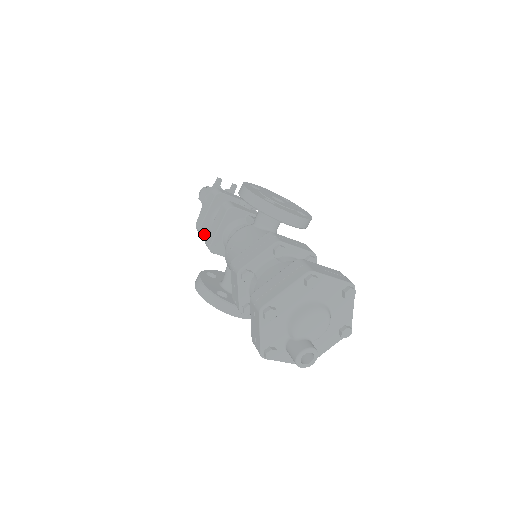
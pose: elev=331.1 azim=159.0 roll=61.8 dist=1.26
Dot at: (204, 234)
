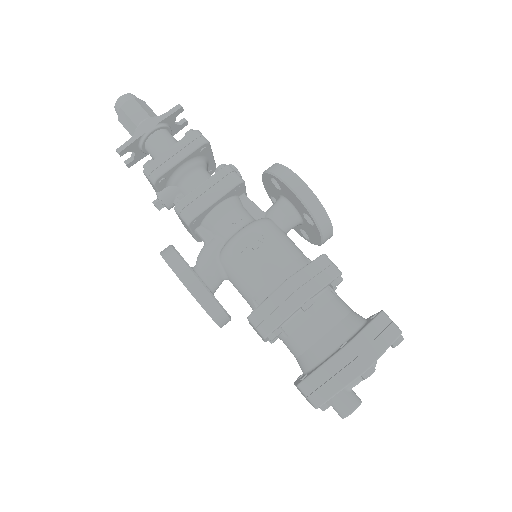
Dot at: (158, 184)
